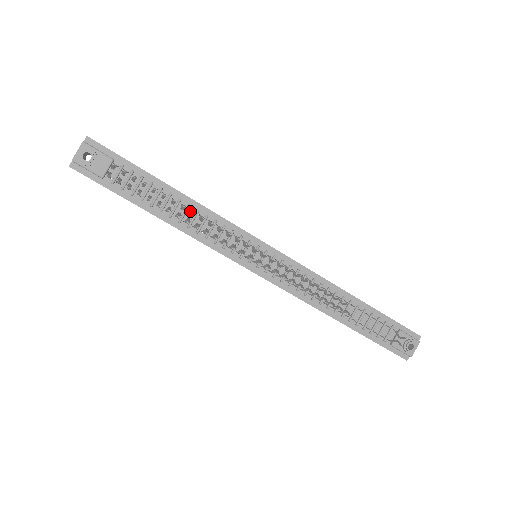
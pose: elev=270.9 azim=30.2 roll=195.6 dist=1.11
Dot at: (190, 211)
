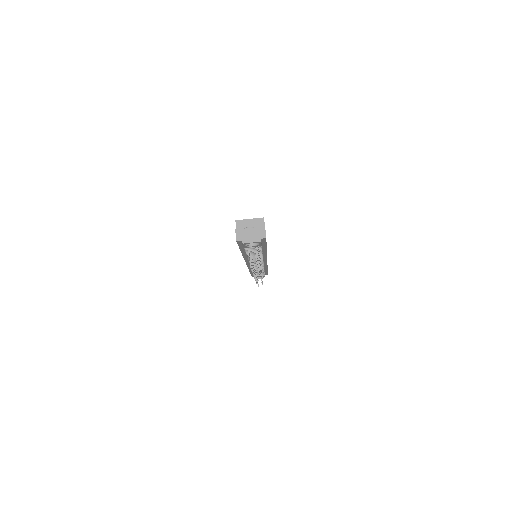
Dot at: occluded
